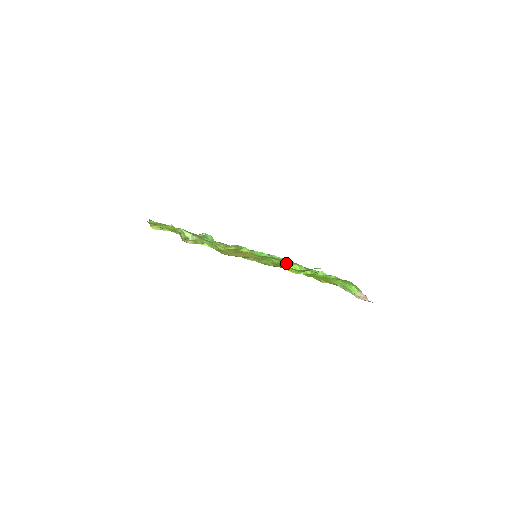
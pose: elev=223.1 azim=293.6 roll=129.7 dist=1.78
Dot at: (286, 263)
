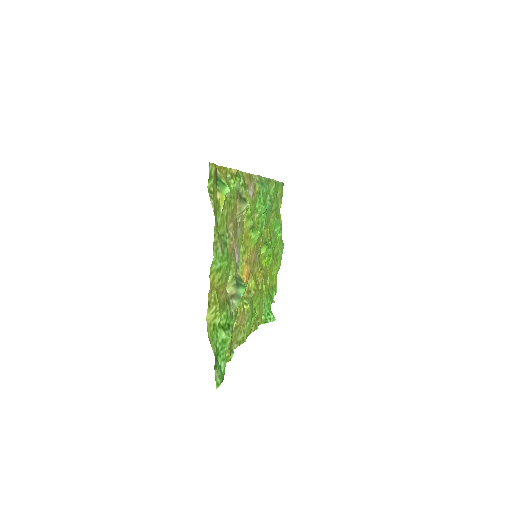
Dot at: occluded
